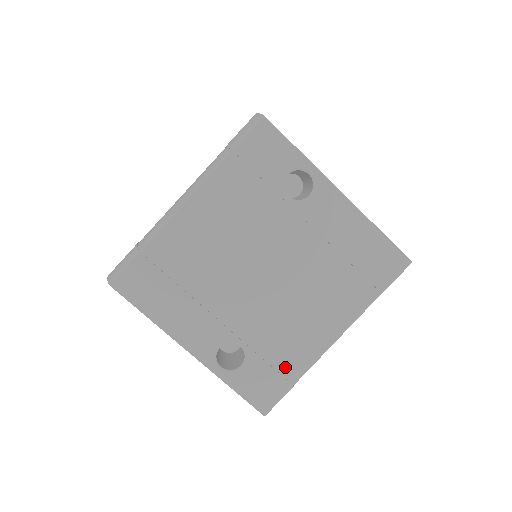
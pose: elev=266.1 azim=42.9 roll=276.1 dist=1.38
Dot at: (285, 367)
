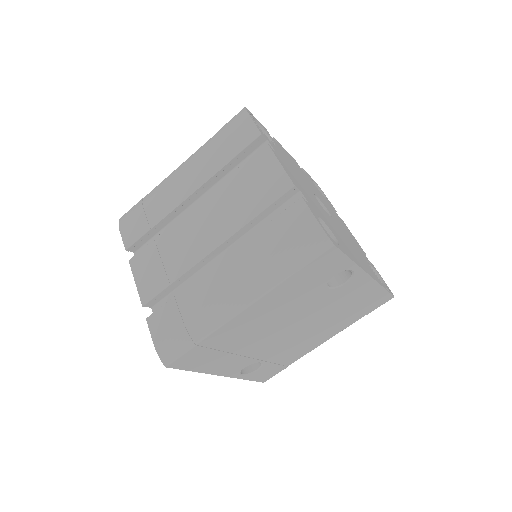
Dot at: (286, 362)
